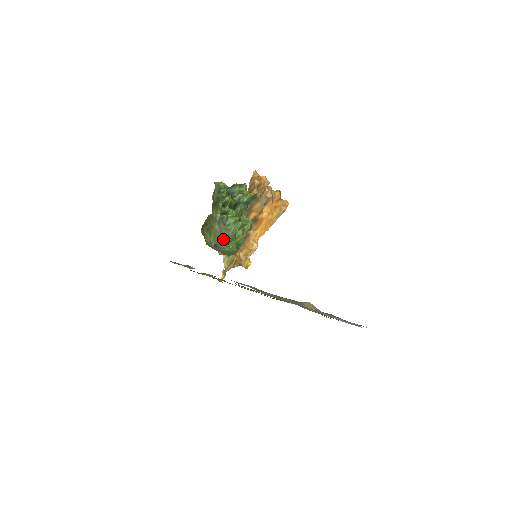
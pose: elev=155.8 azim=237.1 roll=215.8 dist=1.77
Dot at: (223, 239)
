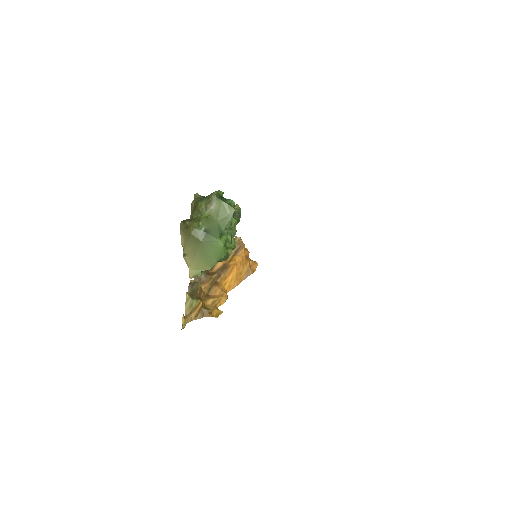
Dot at: (217, 224)
